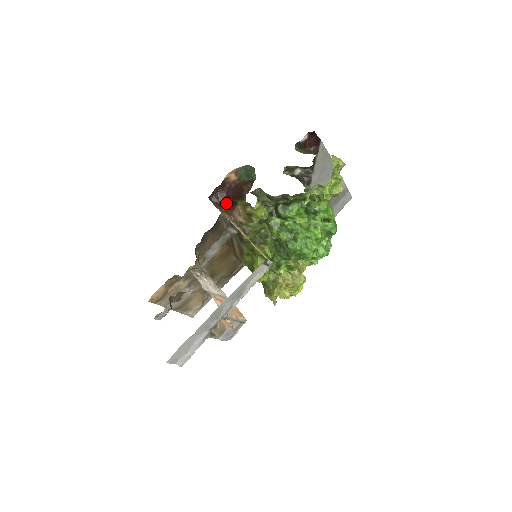
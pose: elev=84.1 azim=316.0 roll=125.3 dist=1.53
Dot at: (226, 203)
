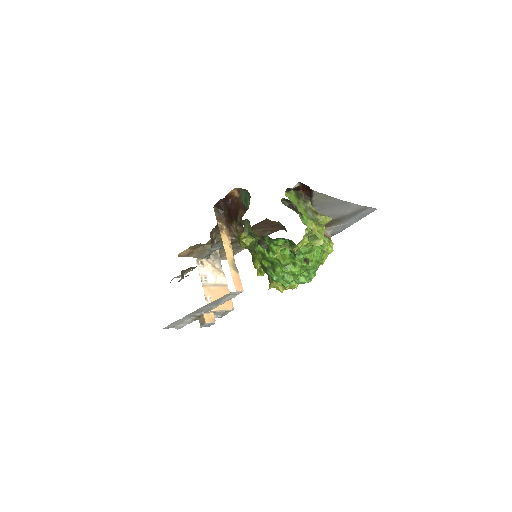
Dot at: (228, 214)
